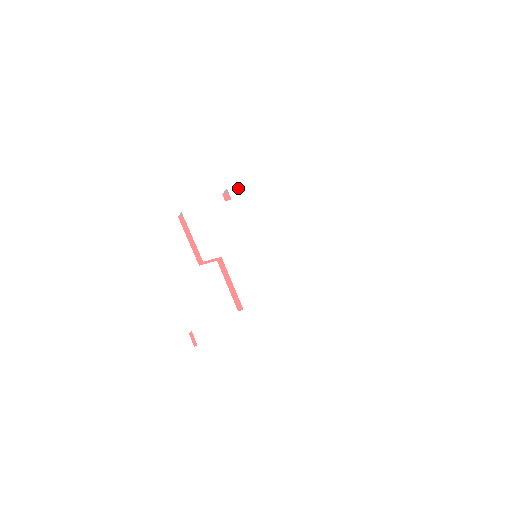
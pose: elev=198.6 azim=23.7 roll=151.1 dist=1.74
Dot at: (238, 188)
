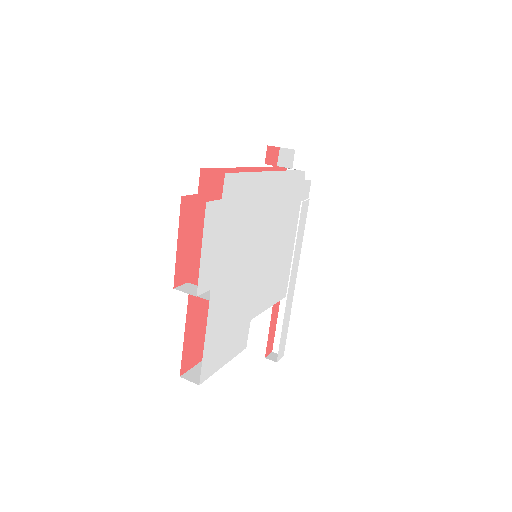
Dot at: (202, 272)
